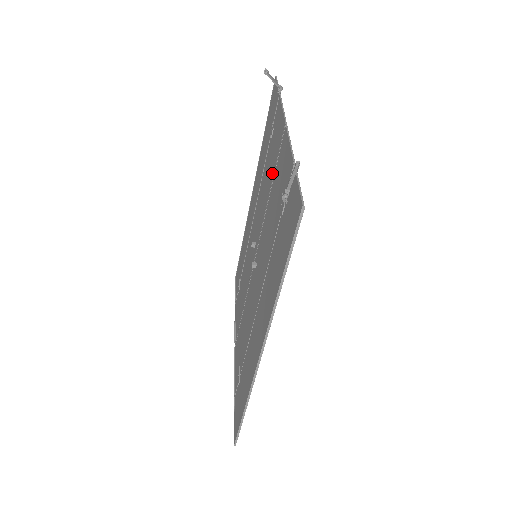
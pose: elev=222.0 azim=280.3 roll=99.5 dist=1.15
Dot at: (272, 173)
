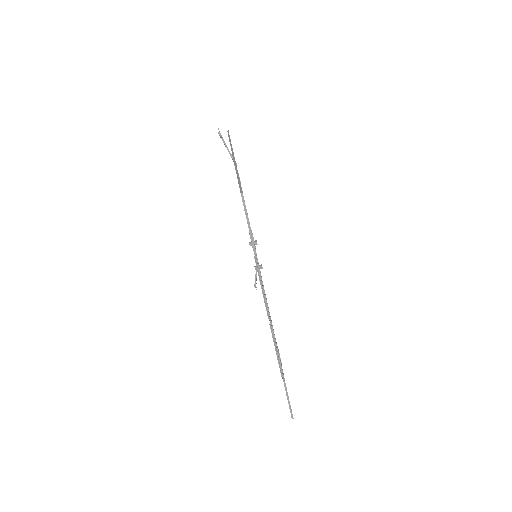
Dot at: occluded
